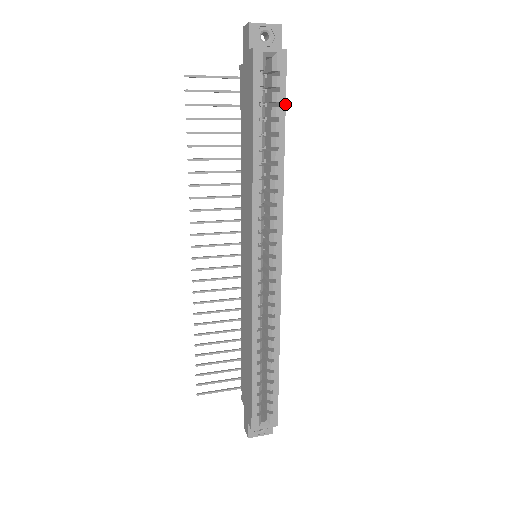
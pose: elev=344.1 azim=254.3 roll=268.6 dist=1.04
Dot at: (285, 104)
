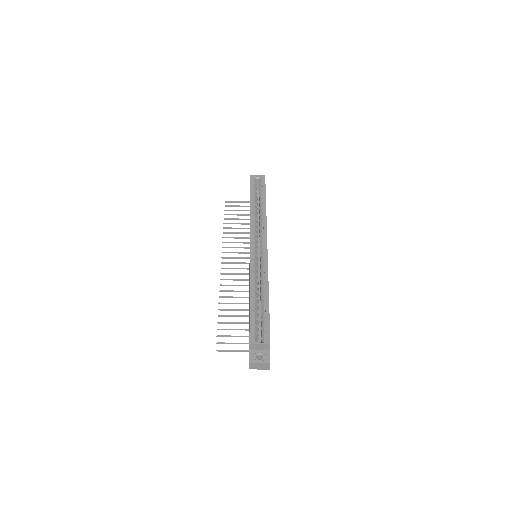
Dot at: (265, 190)
